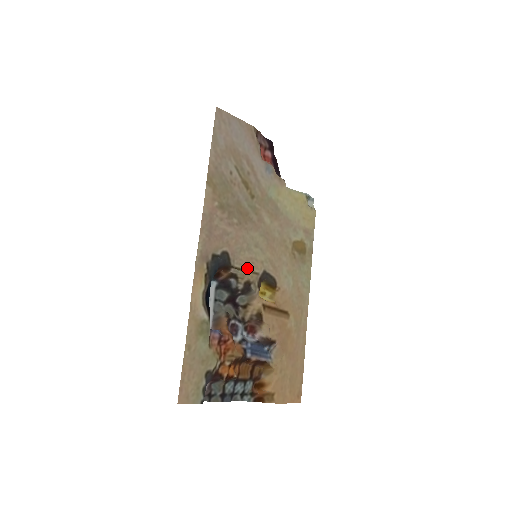
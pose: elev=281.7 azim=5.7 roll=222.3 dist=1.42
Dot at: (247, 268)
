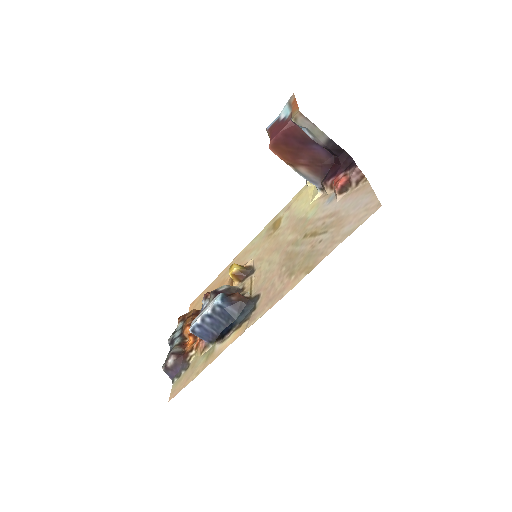
Dot at: (253, 285)
